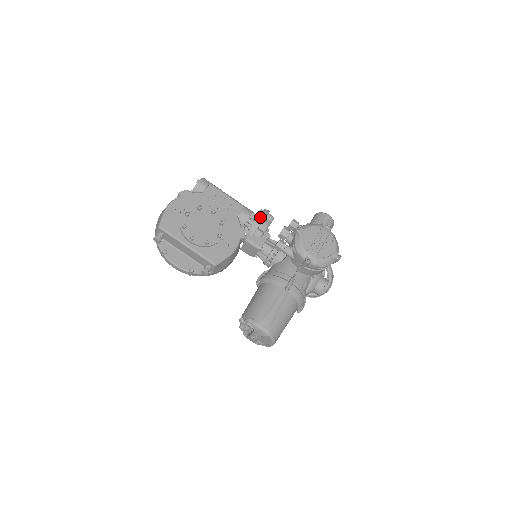
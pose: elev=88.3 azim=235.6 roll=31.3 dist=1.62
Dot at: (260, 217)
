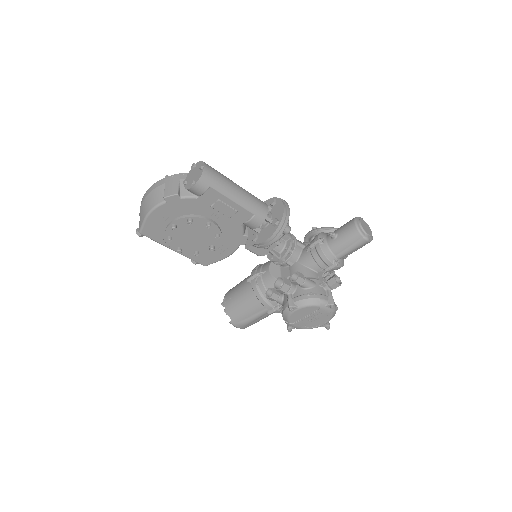
Dot at: (267, 241)
